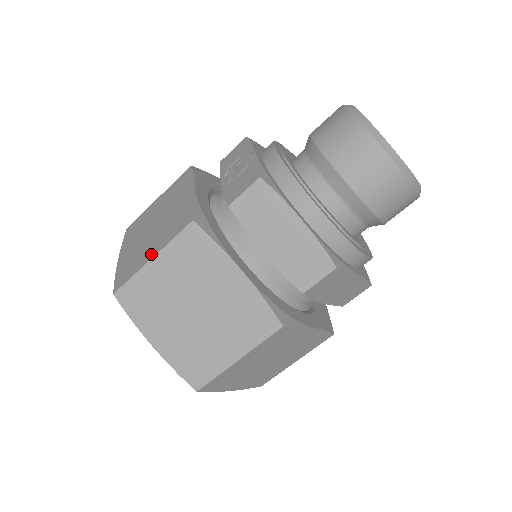
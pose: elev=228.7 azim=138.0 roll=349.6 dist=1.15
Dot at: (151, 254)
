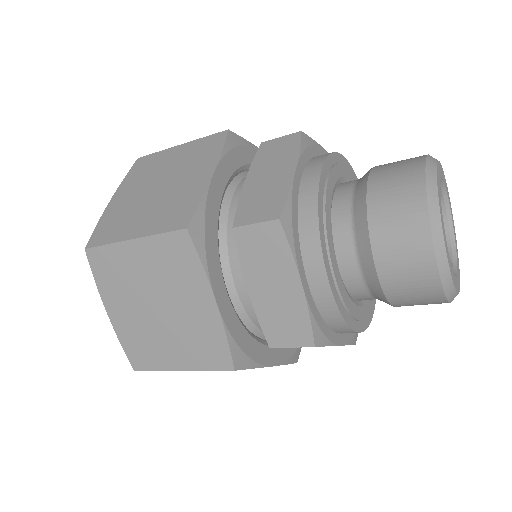
Dot at: occluded
